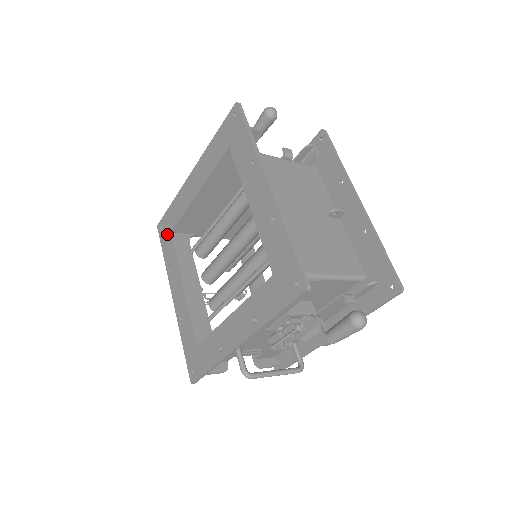
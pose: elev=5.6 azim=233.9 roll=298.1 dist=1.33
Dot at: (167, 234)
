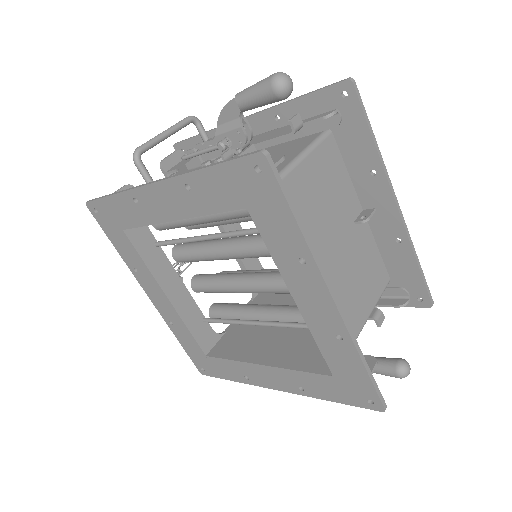
Dot at: (115, 228)
